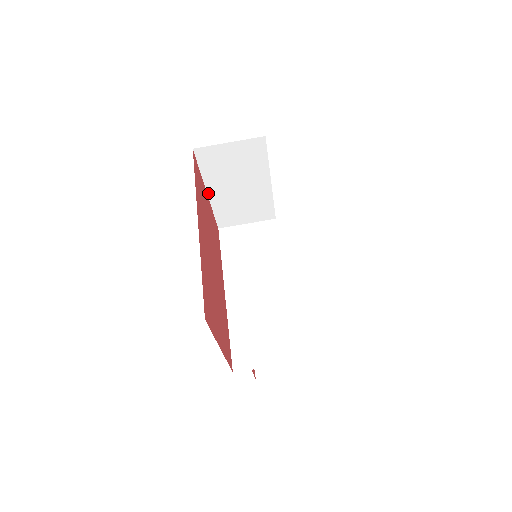
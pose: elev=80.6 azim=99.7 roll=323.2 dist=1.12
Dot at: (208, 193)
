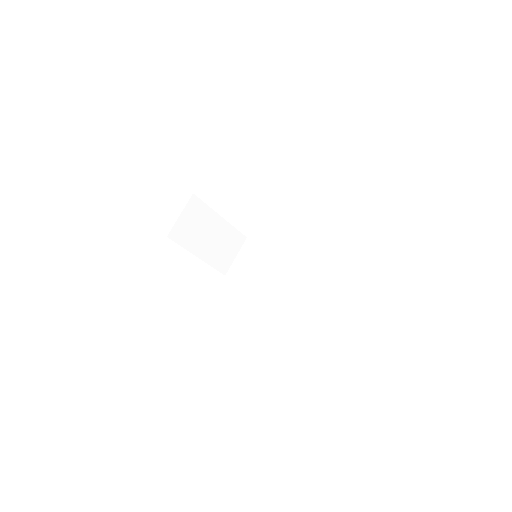
Dot at: (198, 257)
